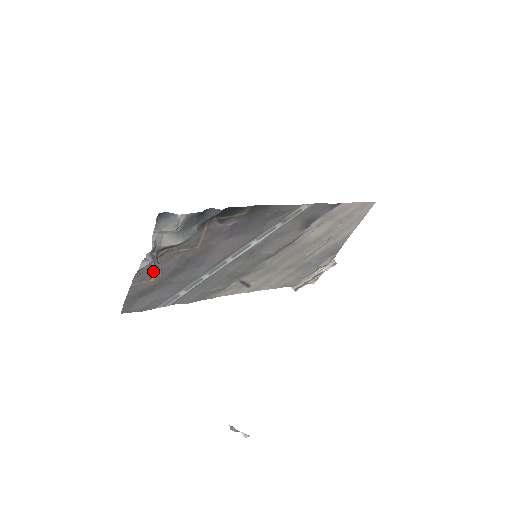
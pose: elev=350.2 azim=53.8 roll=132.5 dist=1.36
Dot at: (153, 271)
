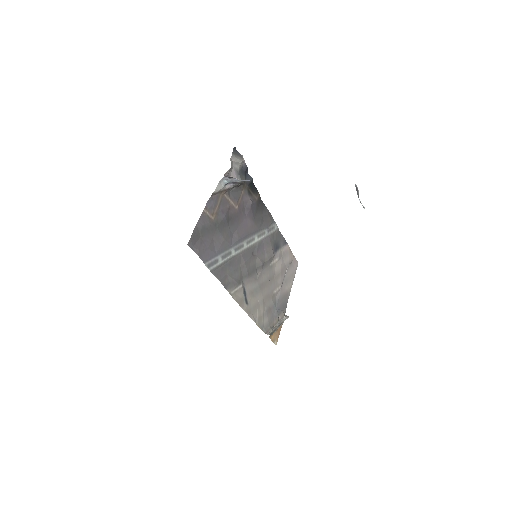
Dot at: (216, 207)
